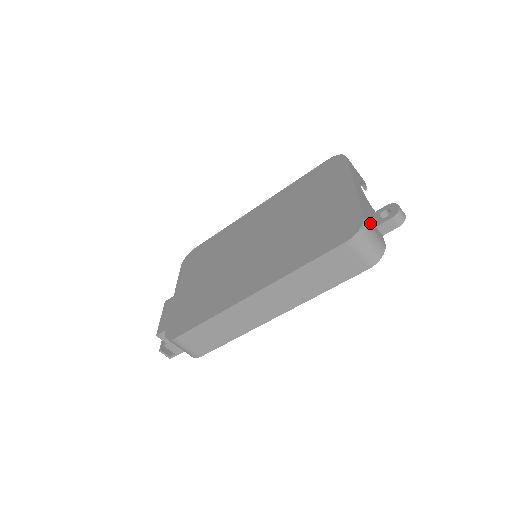
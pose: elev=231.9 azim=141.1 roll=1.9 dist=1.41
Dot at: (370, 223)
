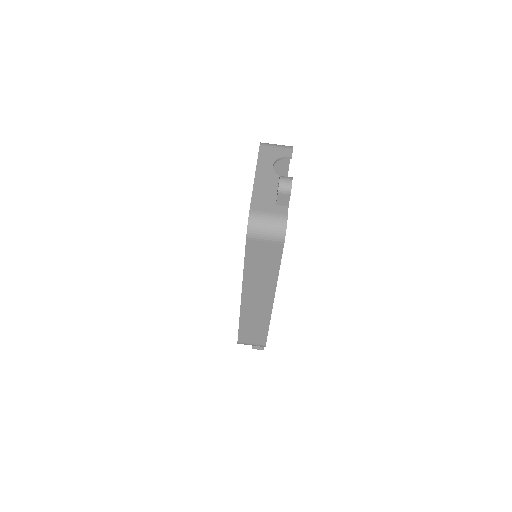
Dot at: (262, 209)
